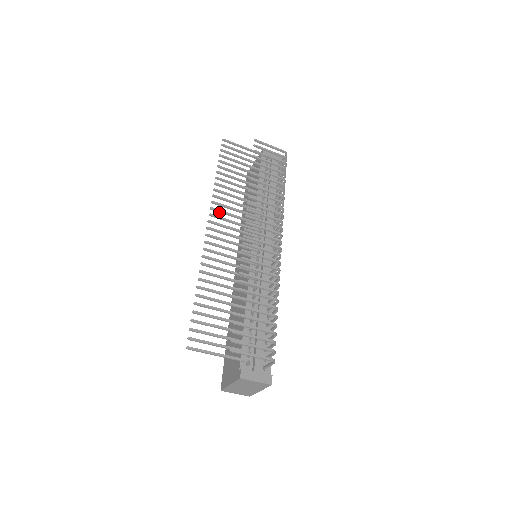
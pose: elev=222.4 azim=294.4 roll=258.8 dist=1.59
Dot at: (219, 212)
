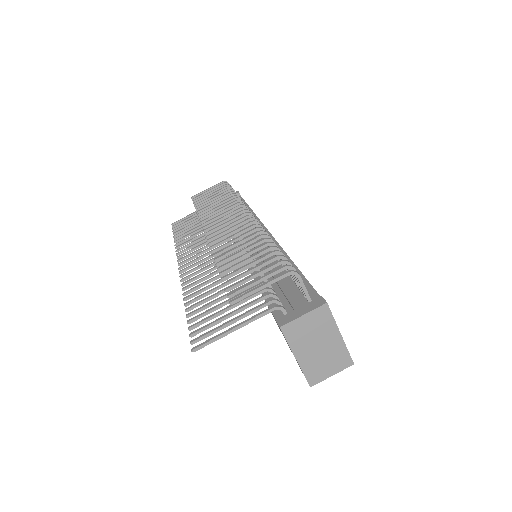
Dot at: occluded
